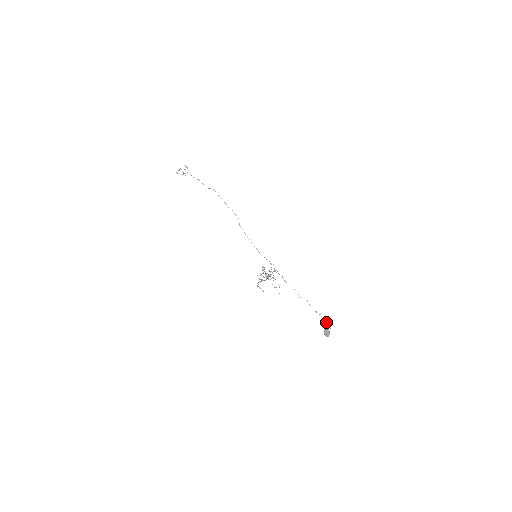
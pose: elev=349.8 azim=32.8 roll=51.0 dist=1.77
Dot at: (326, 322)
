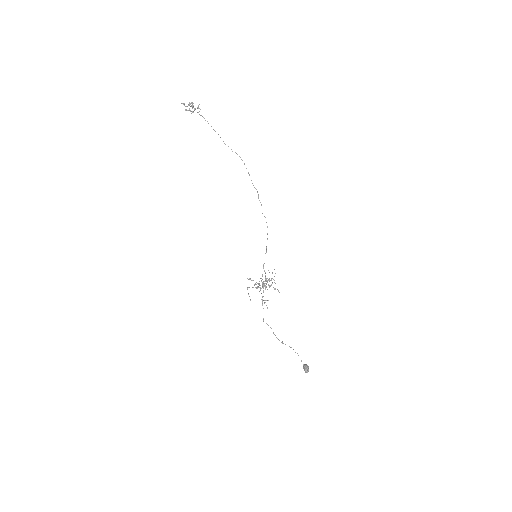
Dot at: occluded
